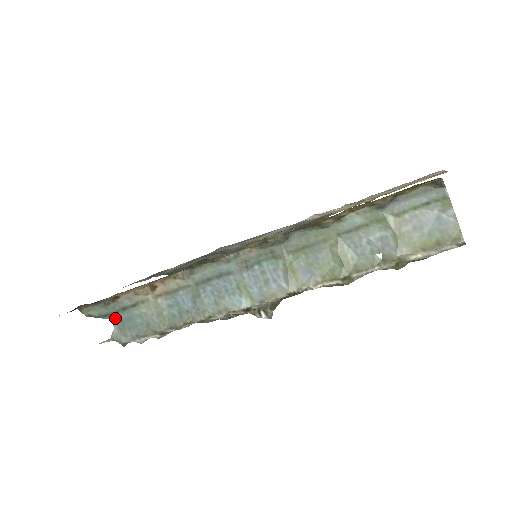
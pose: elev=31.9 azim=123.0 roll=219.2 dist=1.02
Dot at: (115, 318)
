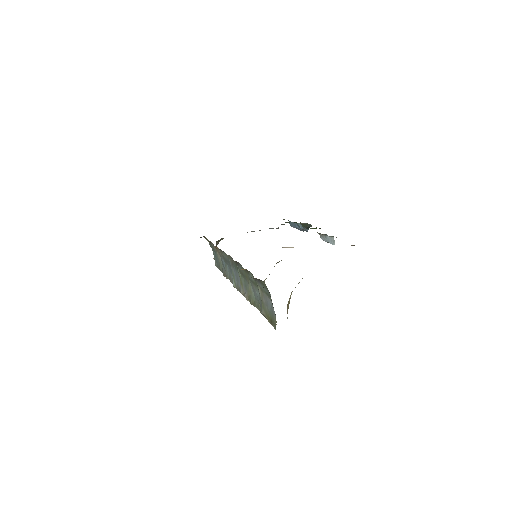
Dot at: occluded
